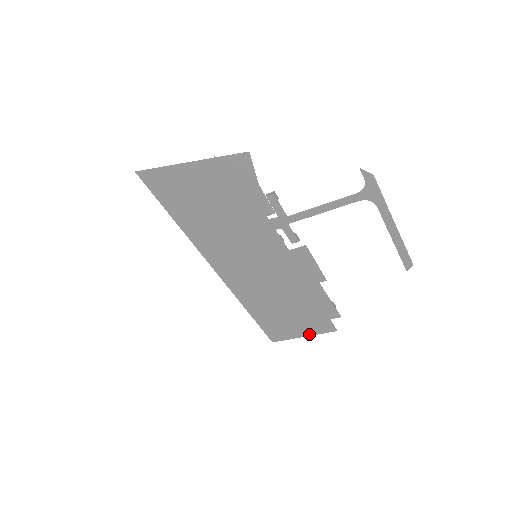
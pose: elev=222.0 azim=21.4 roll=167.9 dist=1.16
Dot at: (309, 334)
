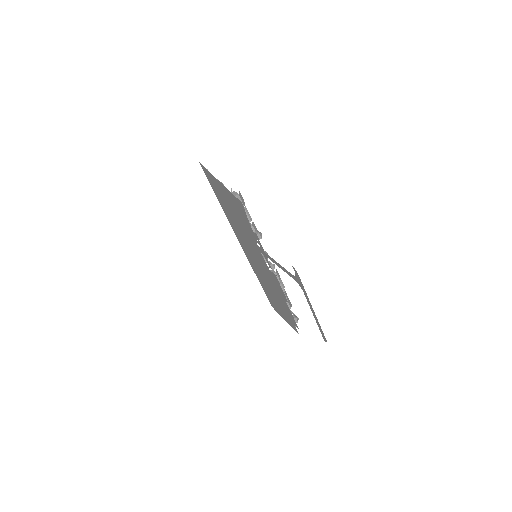
Dot at: (287, 321)
